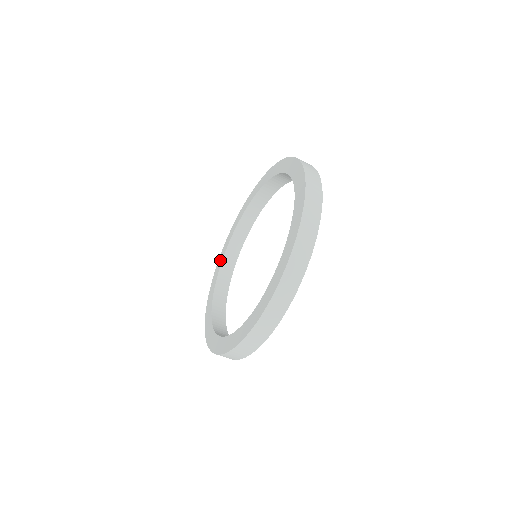
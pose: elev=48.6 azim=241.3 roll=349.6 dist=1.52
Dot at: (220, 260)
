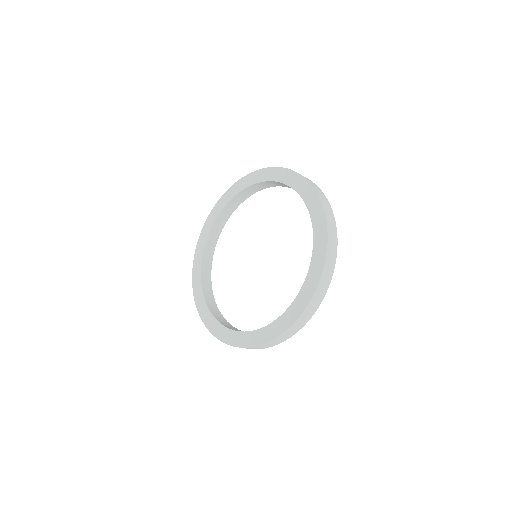
Dot at: (230, 194)
